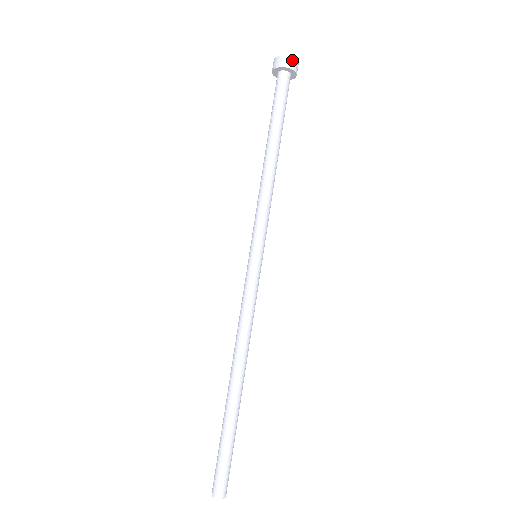
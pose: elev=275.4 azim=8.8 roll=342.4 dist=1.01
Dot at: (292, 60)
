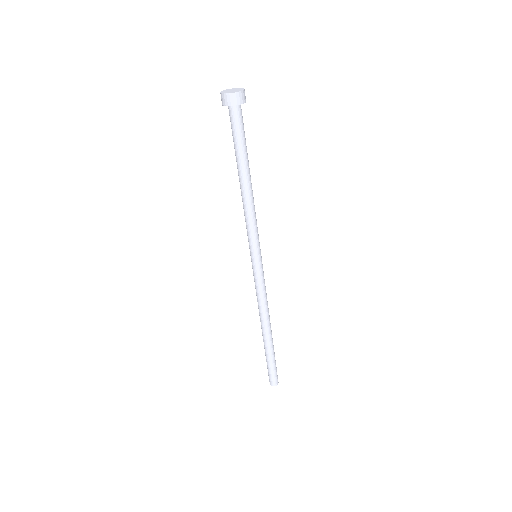
Dot at: (233, 96)
